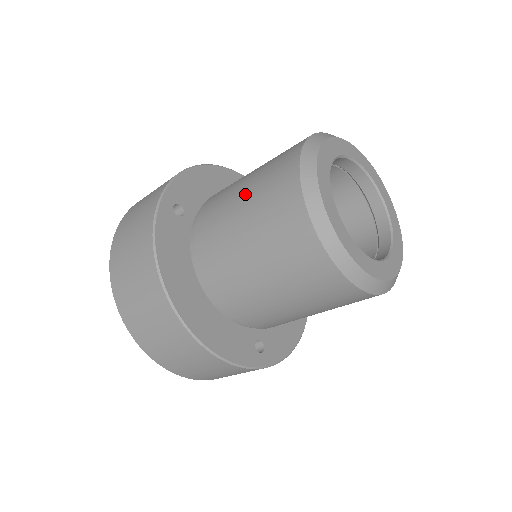
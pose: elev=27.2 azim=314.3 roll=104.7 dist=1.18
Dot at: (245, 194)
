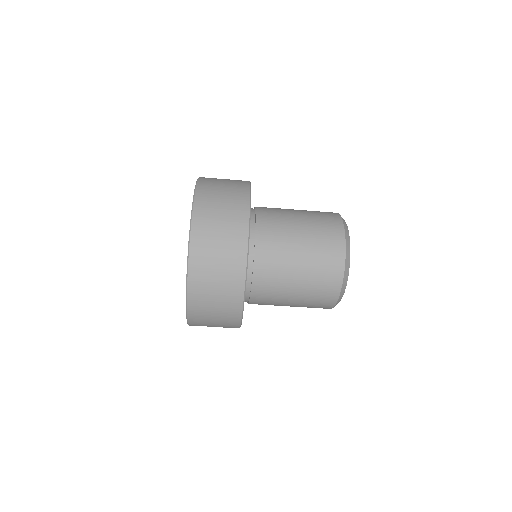
Dot at: occluded
